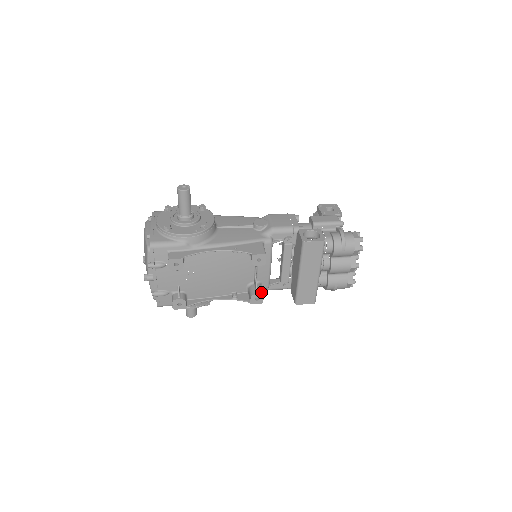
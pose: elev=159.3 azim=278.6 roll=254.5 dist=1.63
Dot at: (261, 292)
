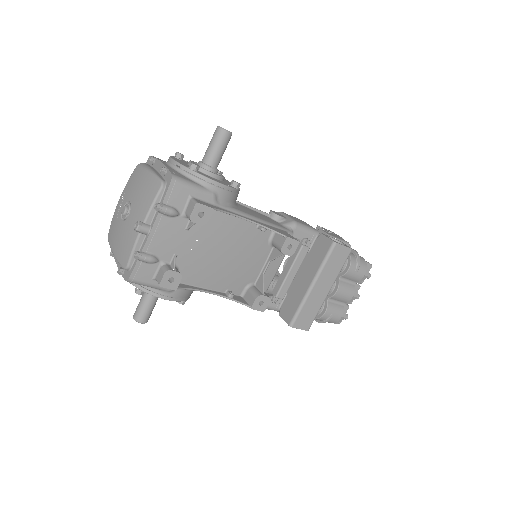
Dot at: occluded
